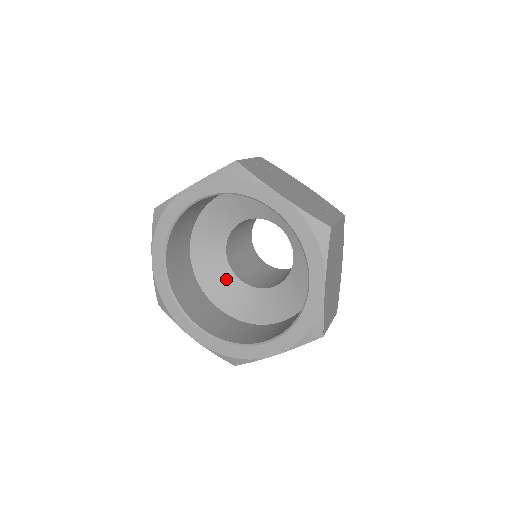
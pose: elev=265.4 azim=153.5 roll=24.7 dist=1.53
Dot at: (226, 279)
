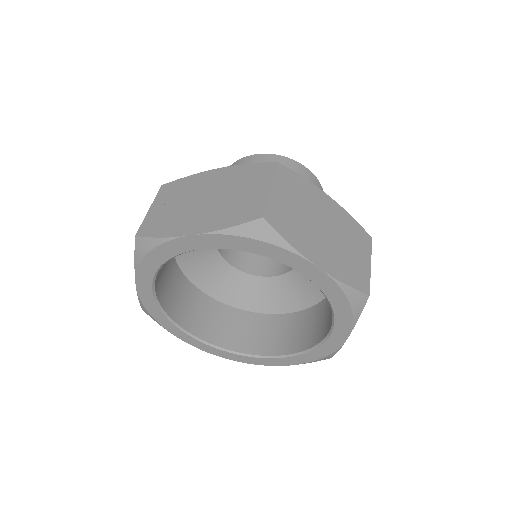
Dot at: (259, 287)
